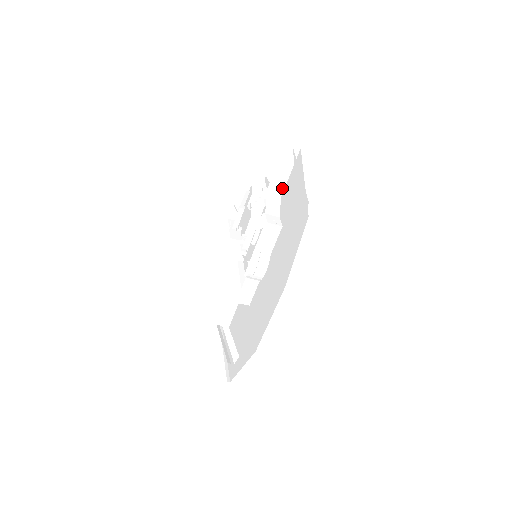
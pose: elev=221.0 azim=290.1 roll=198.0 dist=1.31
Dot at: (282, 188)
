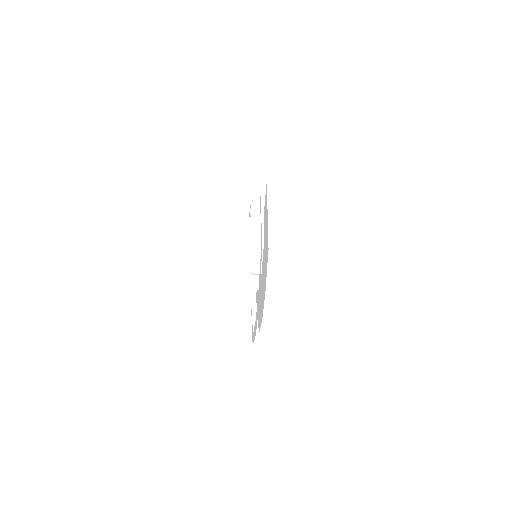
Dot at: (262, 208)
